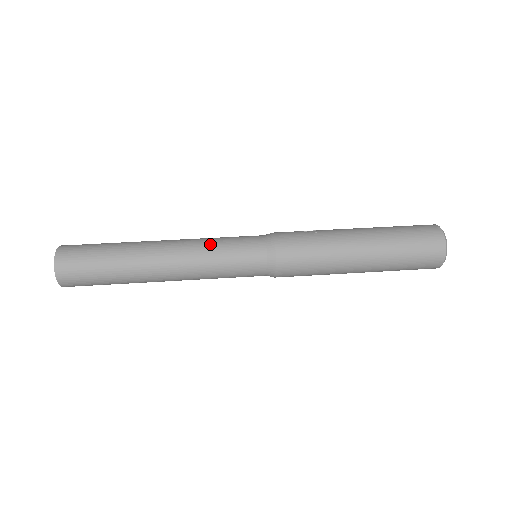
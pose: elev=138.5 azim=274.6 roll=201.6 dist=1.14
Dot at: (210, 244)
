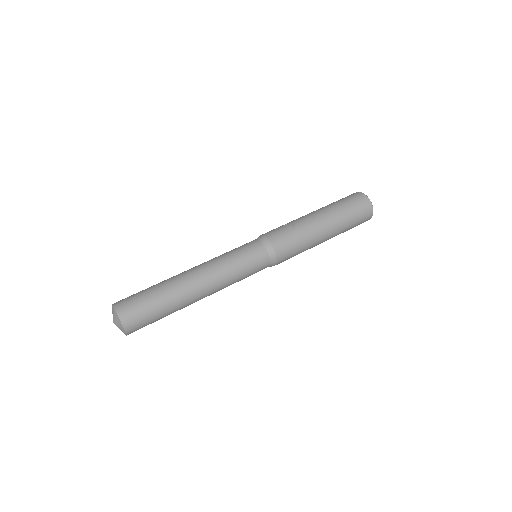
Dot at: (228, 262)
